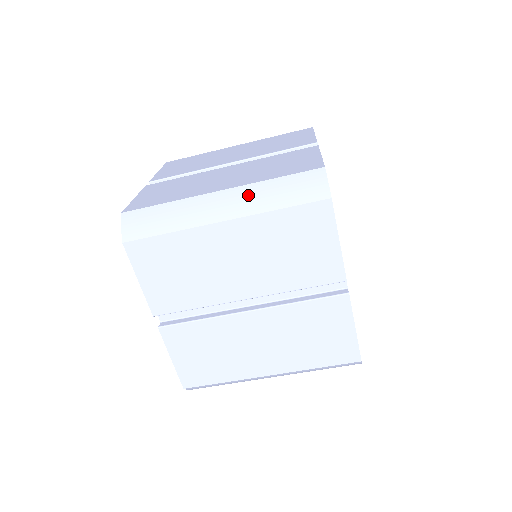
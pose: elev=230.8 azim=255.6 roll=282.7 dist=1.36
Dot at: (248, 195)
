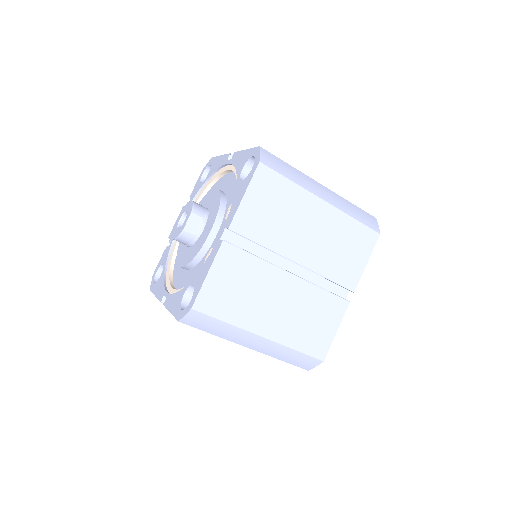
Dot at: (274, 348)
